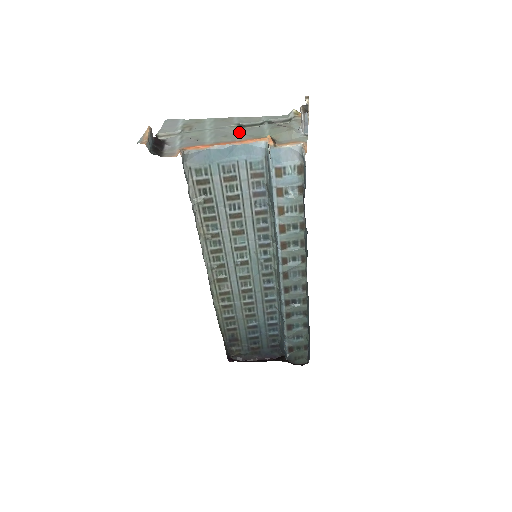
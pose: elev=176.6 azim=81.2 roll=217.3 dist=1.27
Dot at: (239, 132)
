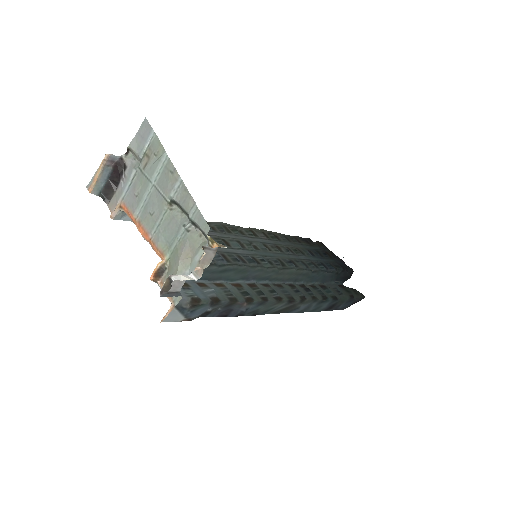
Dot at: (161, 219)
